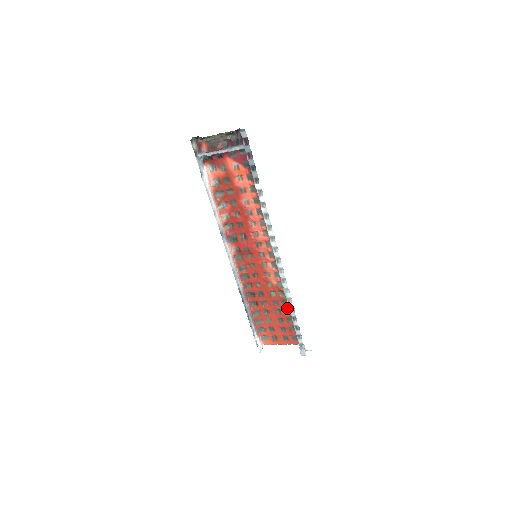
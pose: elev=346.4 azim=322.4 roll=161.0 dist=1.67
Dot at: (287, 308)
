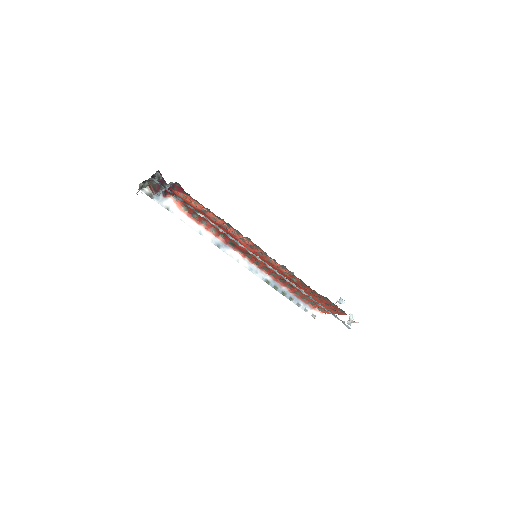
Dot at: (313, 290)
